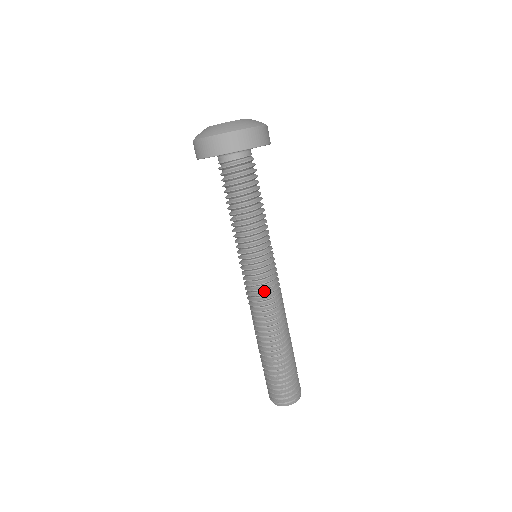
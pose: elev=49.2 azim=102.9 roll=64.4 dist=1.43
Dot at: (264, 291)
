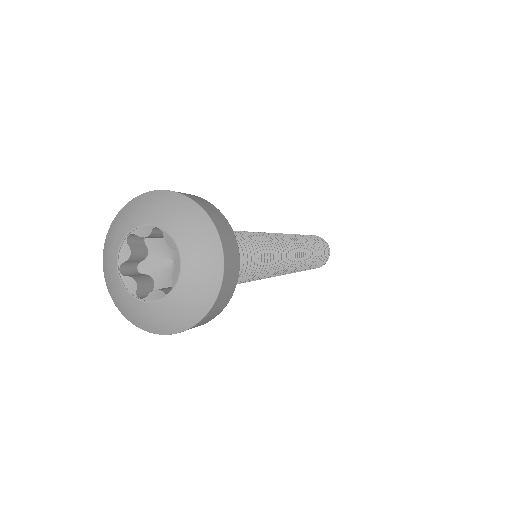
Dot at: occluded
